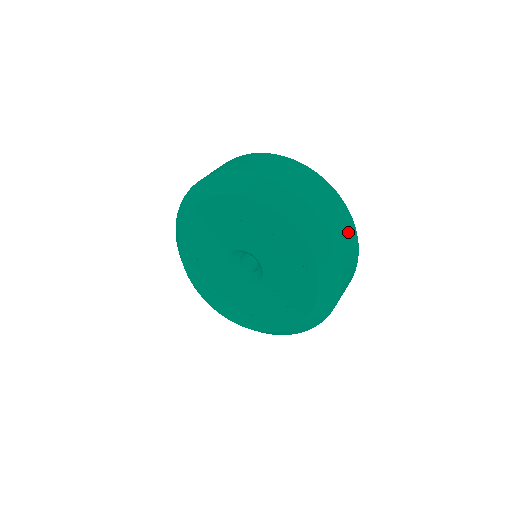
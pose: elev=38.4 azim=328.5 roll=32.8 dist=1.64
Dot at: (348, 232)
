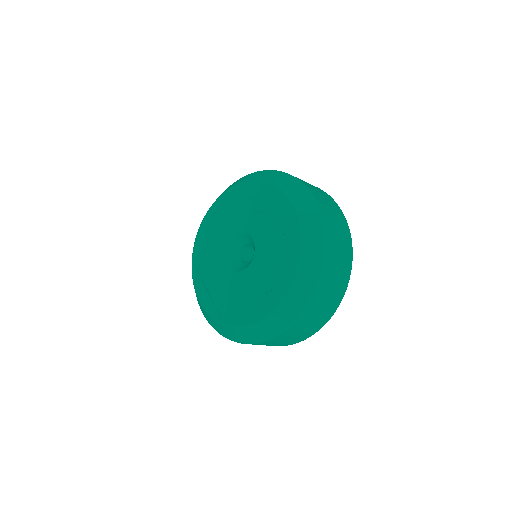
Dot at: (342, 236)
